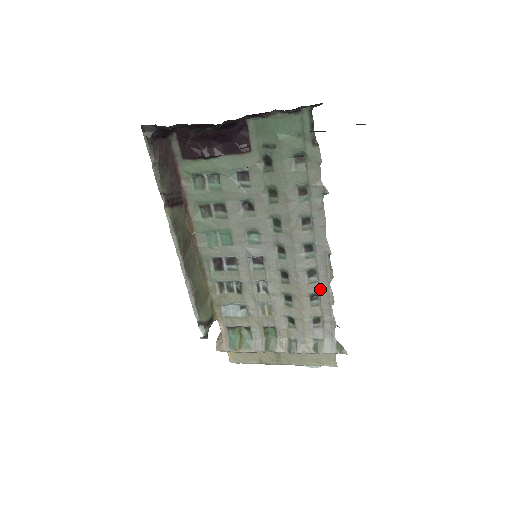
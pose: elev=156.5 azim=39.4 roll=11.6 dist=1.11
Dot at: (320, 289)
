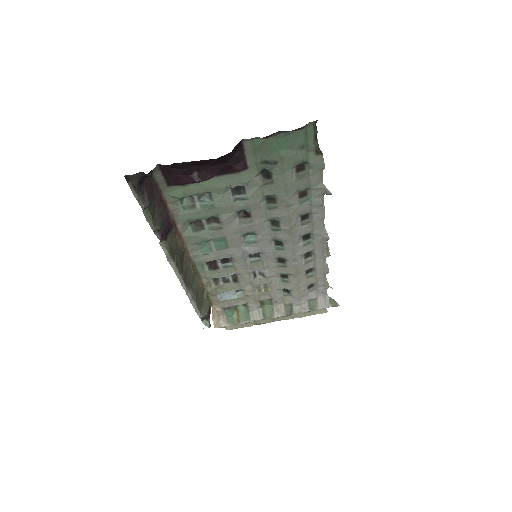
Dot at: (316, 265)
